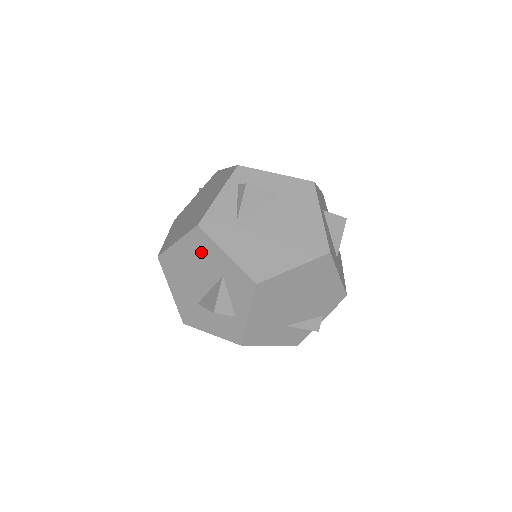
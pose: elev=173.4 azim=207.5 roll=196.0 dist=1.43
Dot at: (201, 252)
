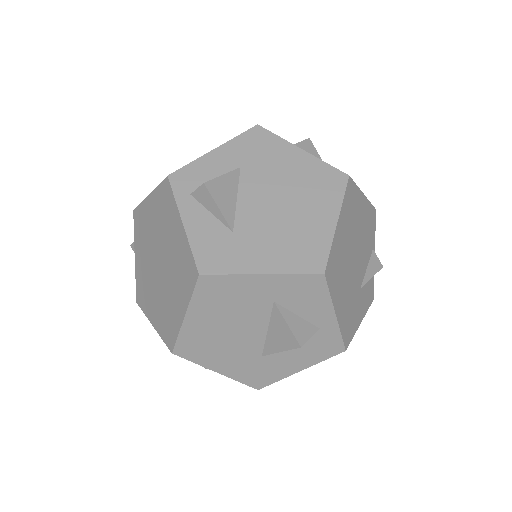
Dot at: (226, 300)
